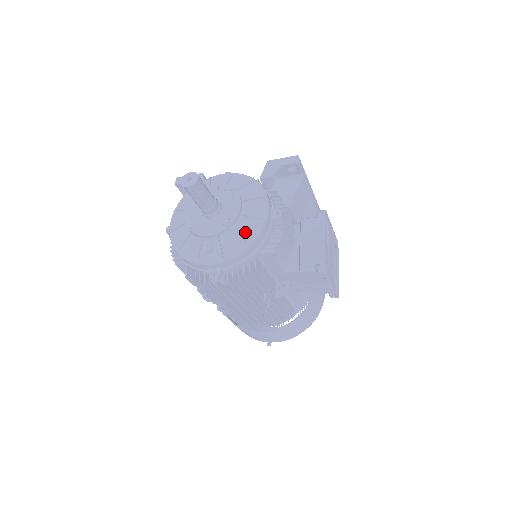
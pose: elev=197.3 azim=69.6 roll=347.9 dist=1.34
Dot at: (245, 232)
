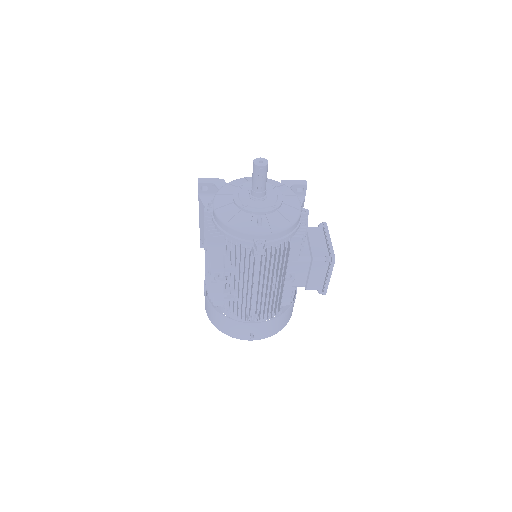
Dot at: (288, 215)
